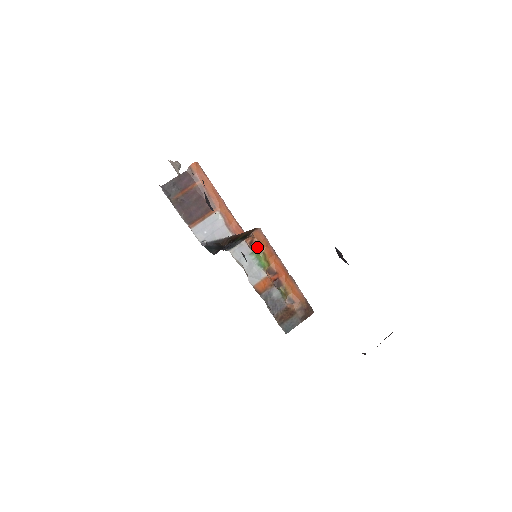
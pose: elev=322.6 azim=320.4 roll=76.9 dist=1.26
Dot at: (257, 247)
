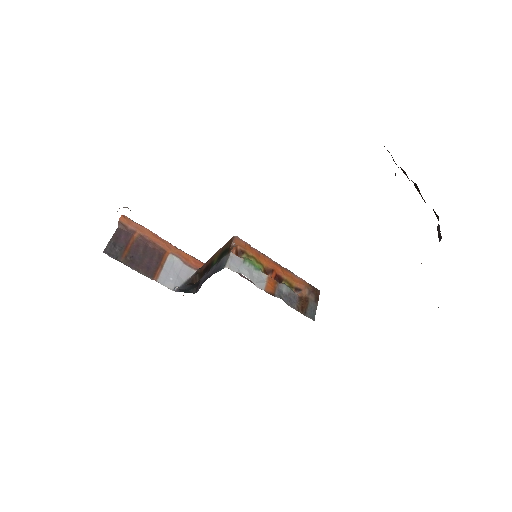
Dot at: (244, 254)
